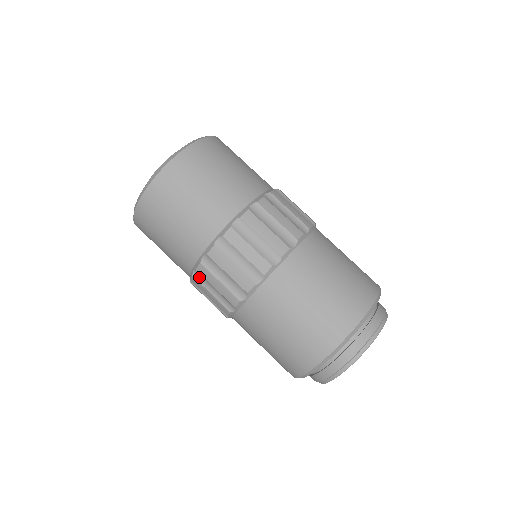
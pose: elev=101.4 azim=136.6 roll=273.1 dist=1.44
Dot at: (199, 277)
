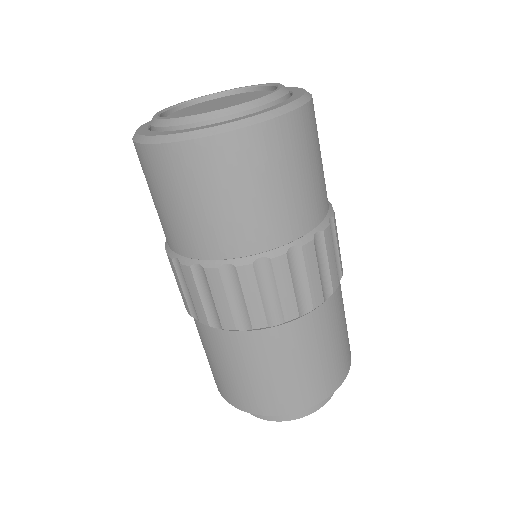
Dot at: (179, 267)
